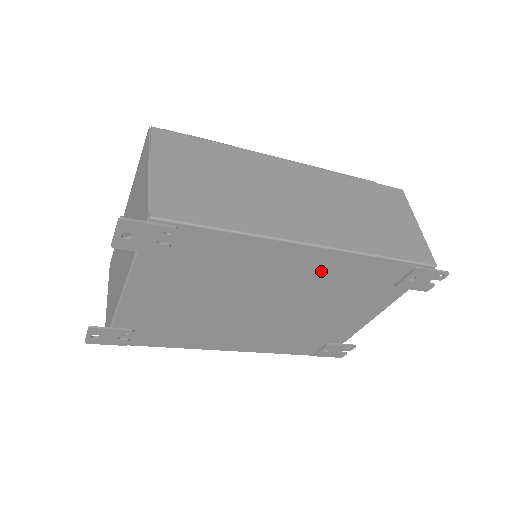
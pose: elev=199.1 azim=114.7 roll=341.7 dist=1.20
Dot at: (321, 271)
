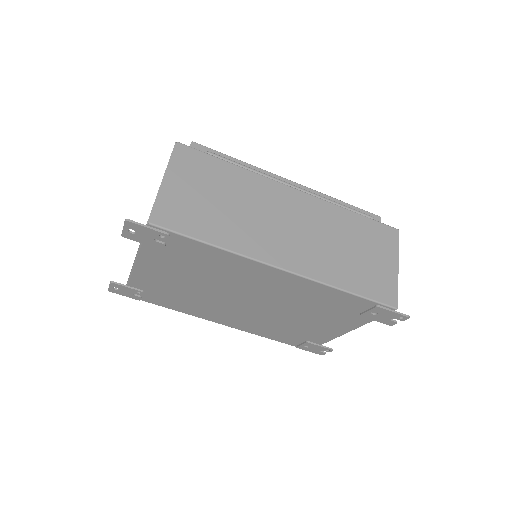
Dot at: (291, 288)
